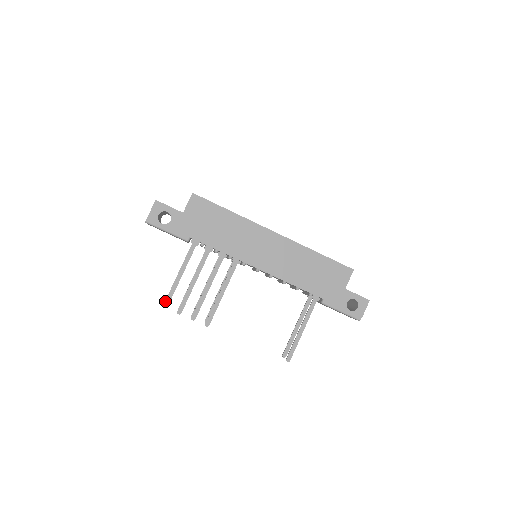
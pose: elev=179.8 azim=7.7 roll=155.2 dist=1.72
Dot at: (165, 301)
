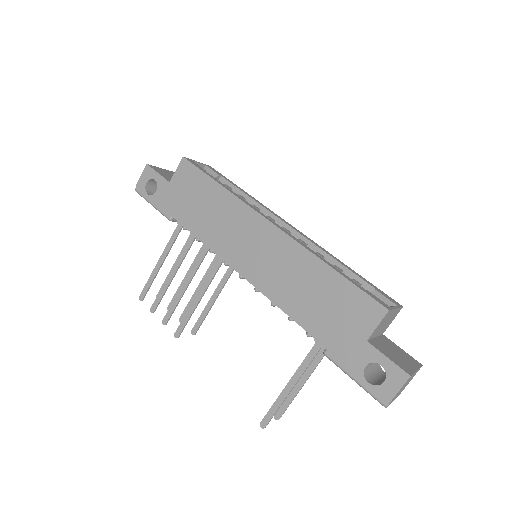
Dot at: (141, 292)
